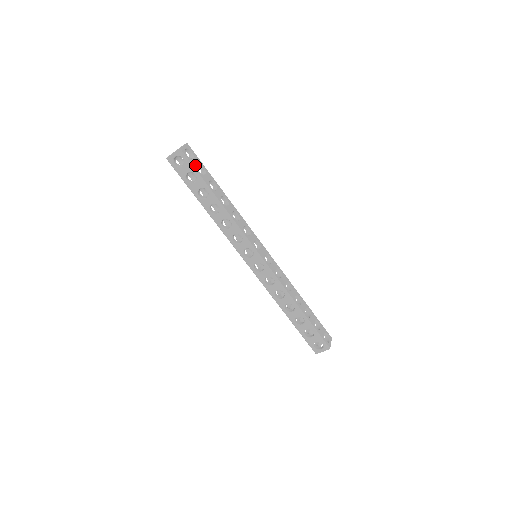
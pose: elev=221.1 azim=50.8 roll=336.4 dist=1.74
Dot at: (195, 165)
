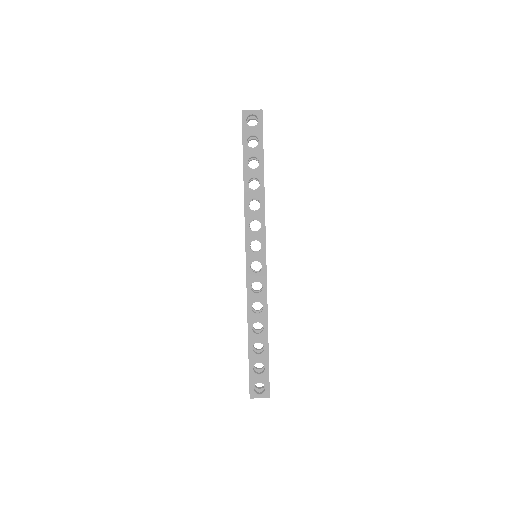
Dot at: occluded
